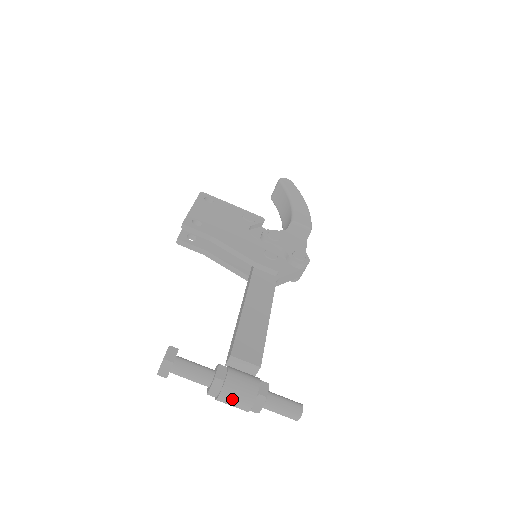
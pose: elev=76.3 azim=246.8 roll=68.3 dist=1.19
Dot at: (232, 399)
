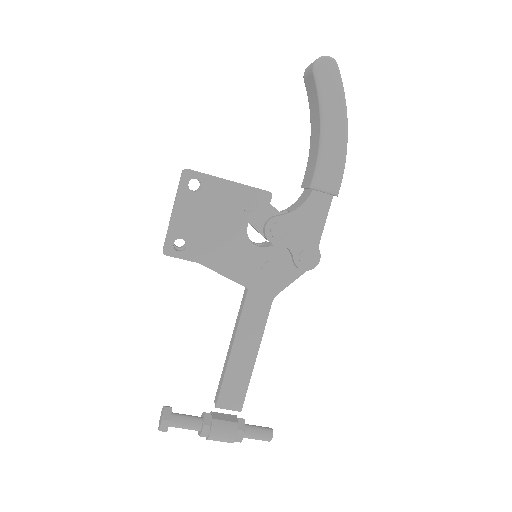
Dot at: (216, 440)
